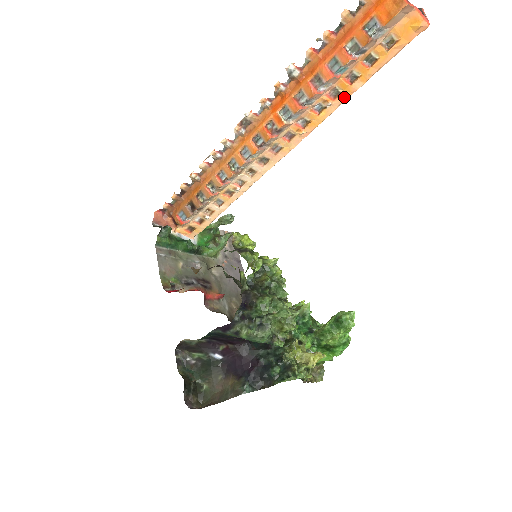
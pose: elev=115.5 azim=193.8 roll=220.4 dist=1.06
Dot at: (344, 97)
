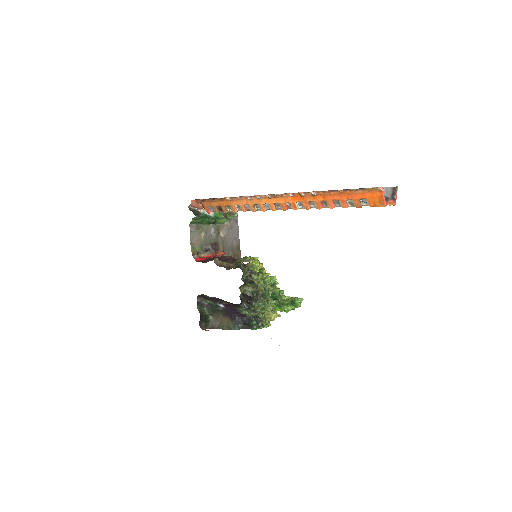
Dot at: (337, 206)
